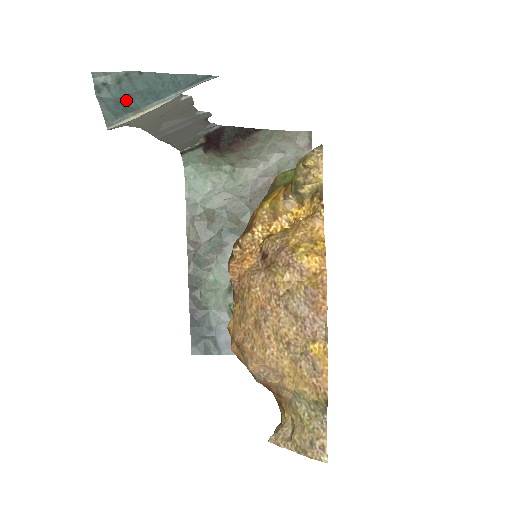
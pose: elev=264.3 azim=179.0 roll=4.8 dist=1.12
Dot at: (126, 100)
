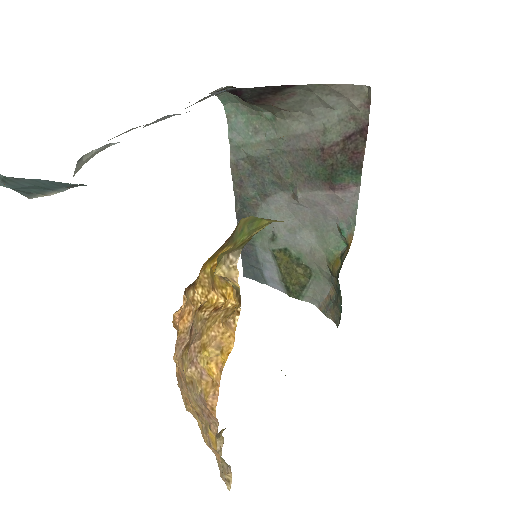
Dot at: (23, 189)
